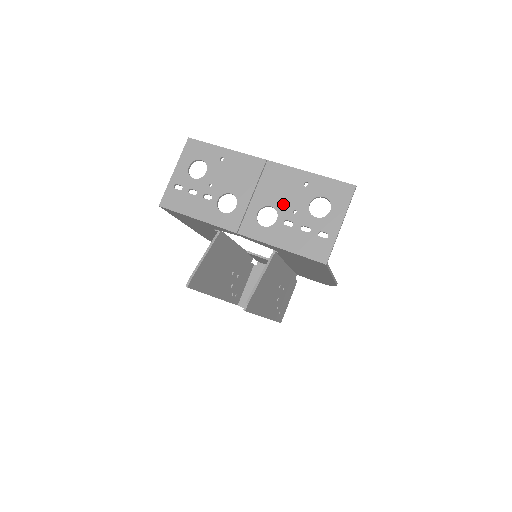
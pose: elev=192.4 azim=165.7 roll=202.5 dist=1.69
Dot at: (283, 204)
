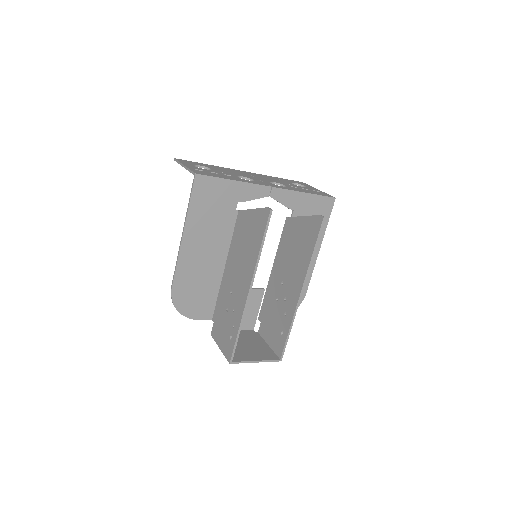
Dot at: (279, 182)
